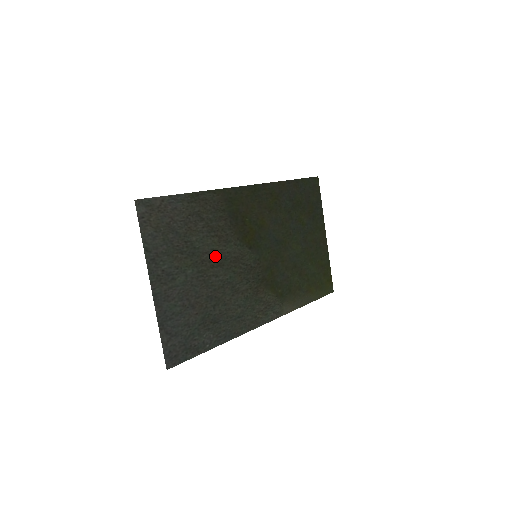
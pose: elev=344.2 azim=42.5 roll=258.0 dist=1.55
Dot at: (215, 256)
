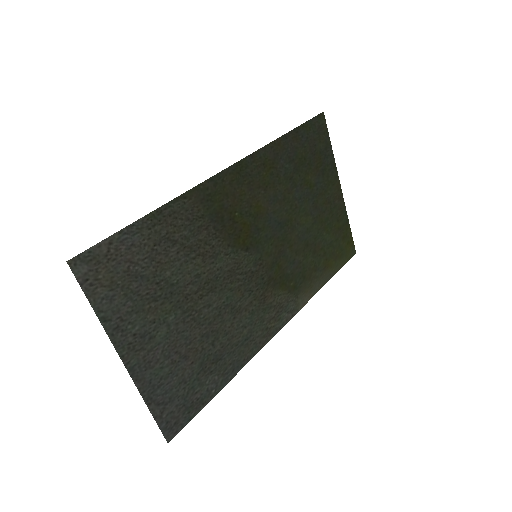
Dot at: (202, 282)
